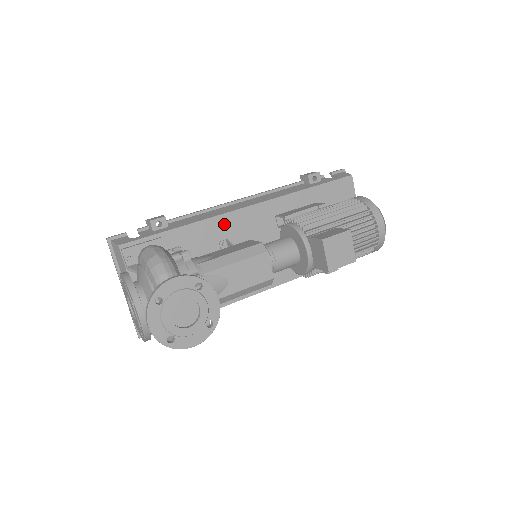
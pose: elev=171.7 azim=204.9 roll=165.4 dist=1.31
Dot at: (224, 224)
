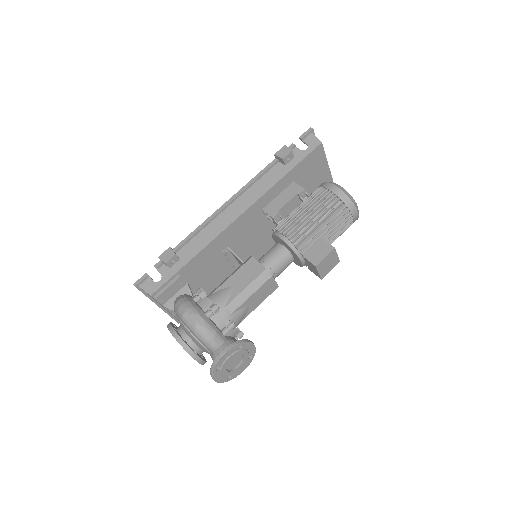
Dot at: (224, 238)
